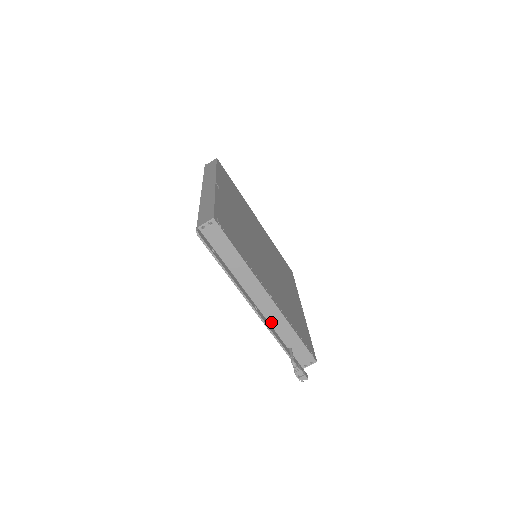
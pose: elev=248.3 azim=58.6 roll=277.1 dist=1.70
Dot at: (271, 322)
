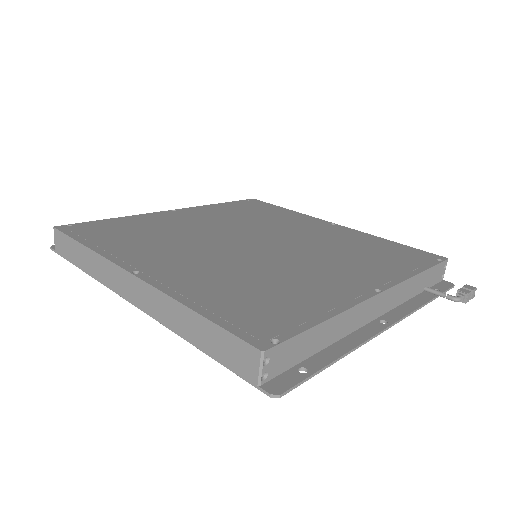
Dot at: (397, 303)
